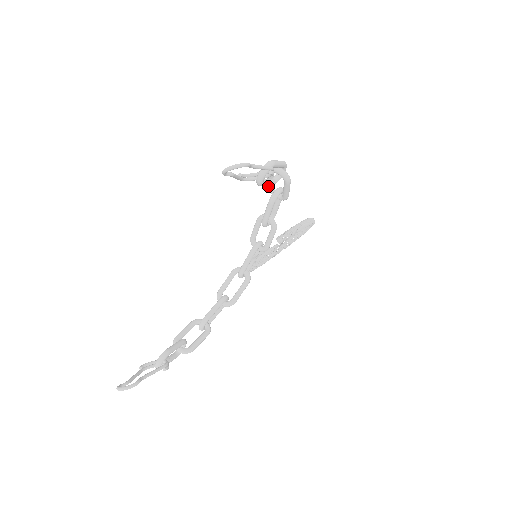
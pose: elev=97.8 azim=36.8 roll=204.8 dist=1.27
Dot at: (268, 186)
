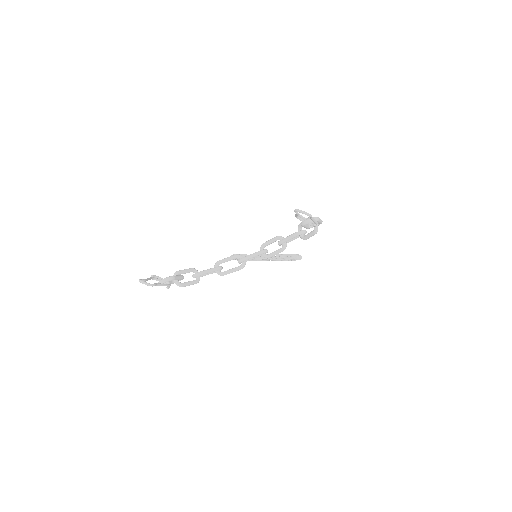
Dot at: (300, 225)
